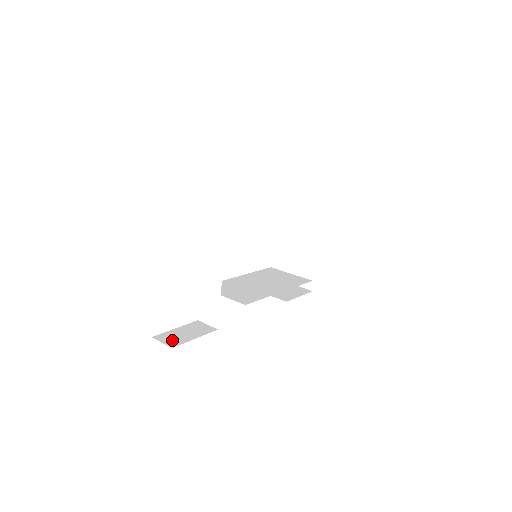
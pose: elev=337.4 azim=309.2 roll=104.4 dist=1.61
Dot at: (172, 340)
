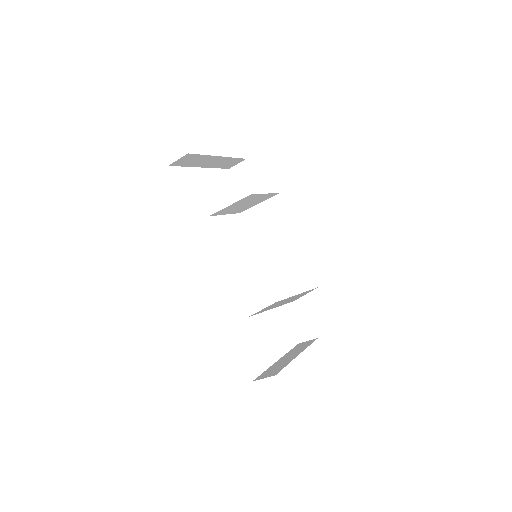
Dot at: occluded
